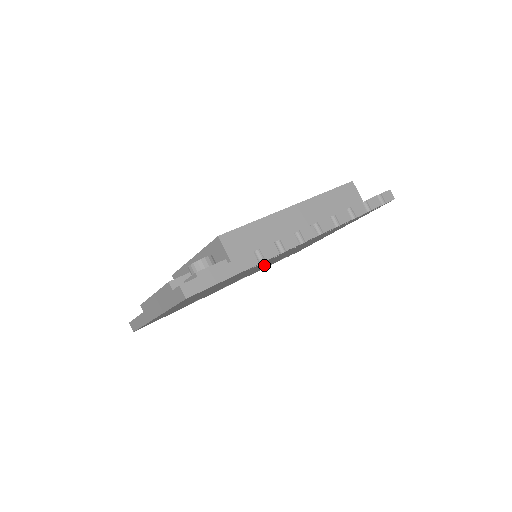
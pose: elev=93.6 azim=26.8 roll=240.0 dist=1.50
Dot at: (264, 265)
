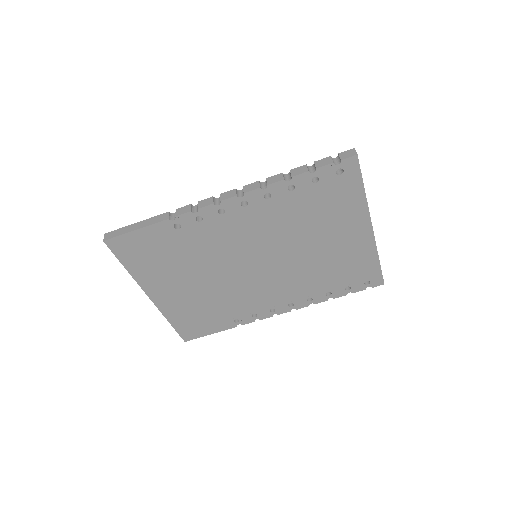
Dot at: (259, 262)
